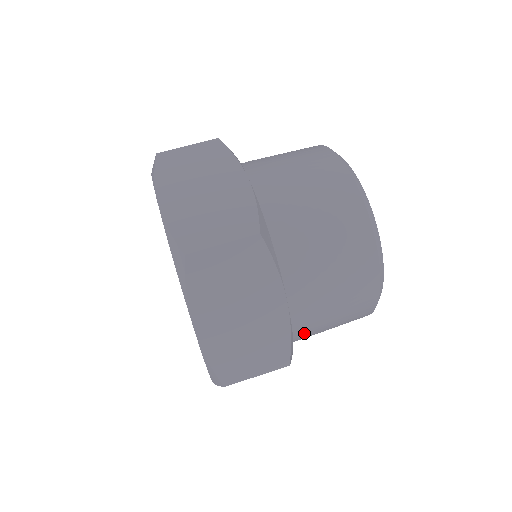
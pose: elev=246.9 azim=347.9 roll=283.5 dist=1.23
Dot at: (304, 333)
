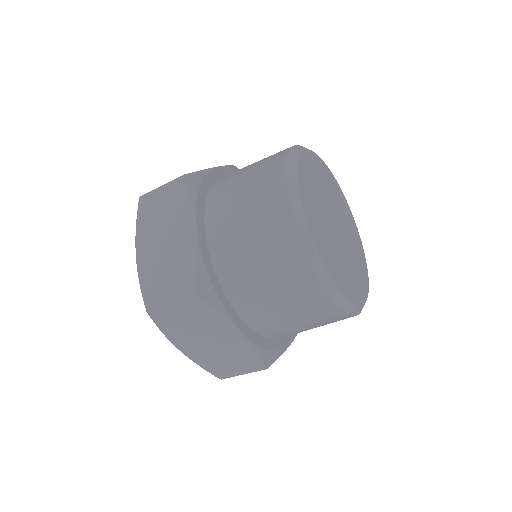
Dot at: (239, 289)
